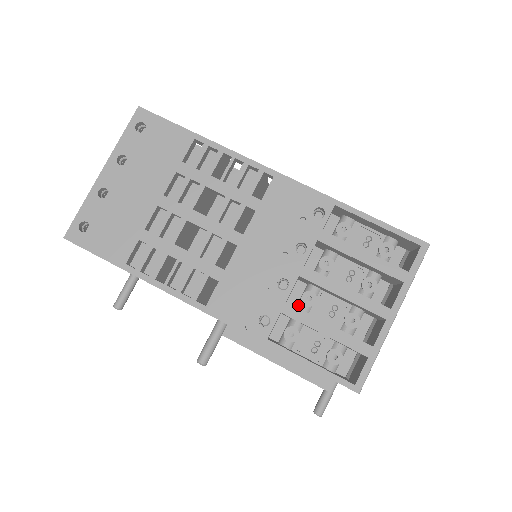
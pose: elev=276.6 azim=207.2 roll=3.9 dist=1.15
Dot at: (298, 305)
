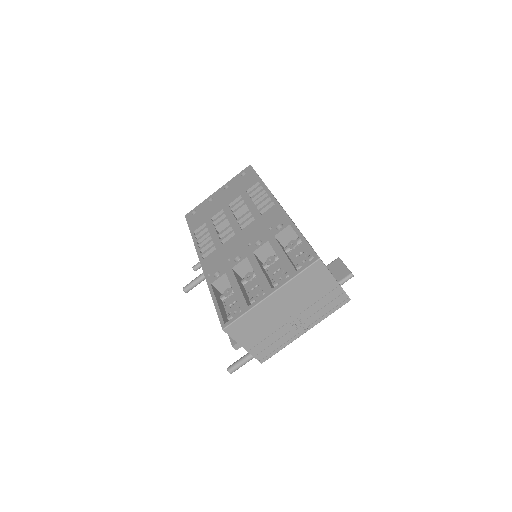
Dot at: (243, 279)
